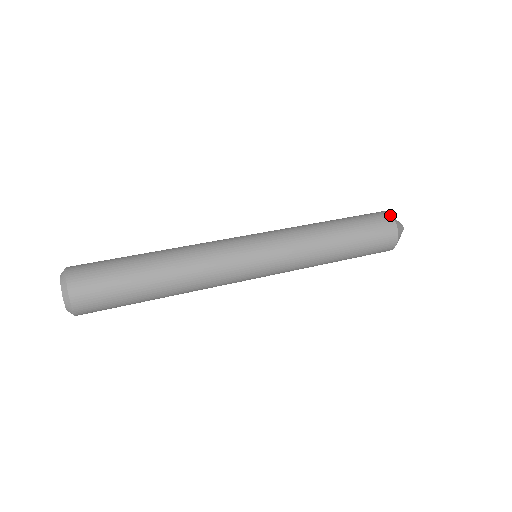
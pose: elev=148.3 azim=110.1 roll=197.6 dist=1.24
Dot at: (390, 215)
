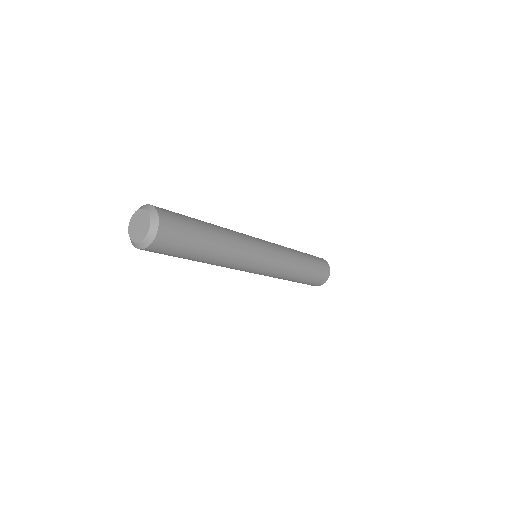
Dot at: occluded
